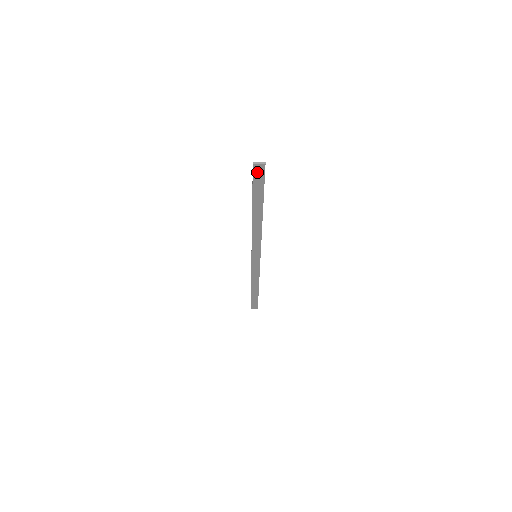
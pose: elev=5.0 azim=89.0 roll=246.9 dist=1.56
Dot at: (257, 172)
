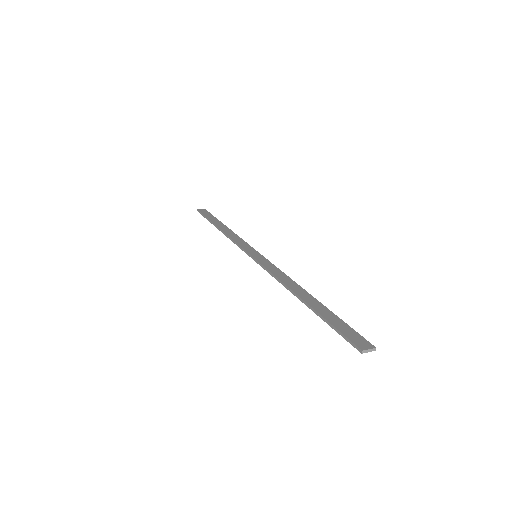
Dot at: (355, 342)
